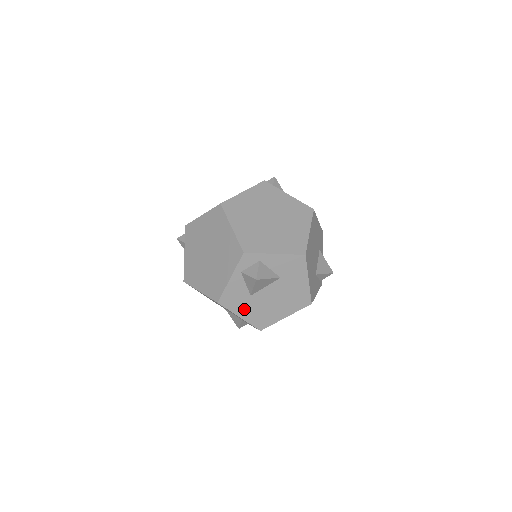
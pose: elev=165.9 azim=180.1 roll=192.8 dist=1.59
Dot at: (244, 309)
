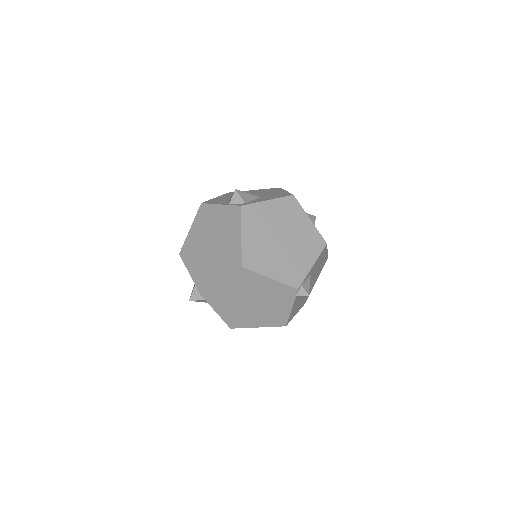
Dot at: occluded
